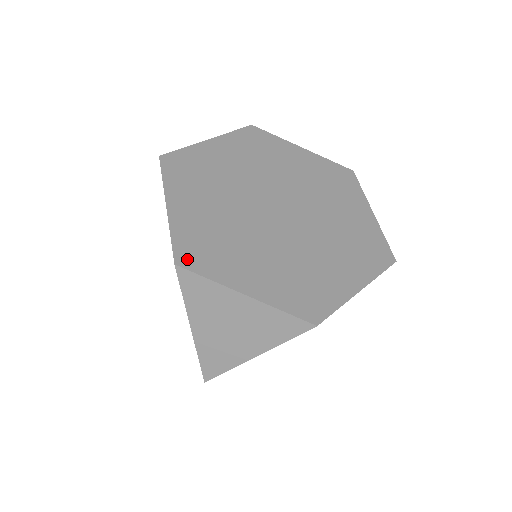
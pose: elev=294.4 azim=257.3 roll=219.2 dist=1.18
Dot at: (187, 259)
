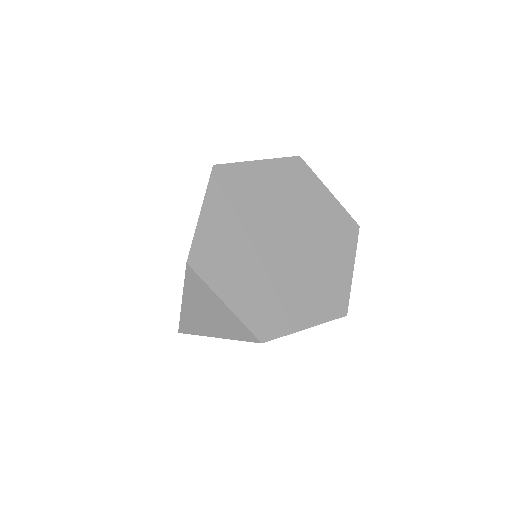
Dot at: (197, 262)
